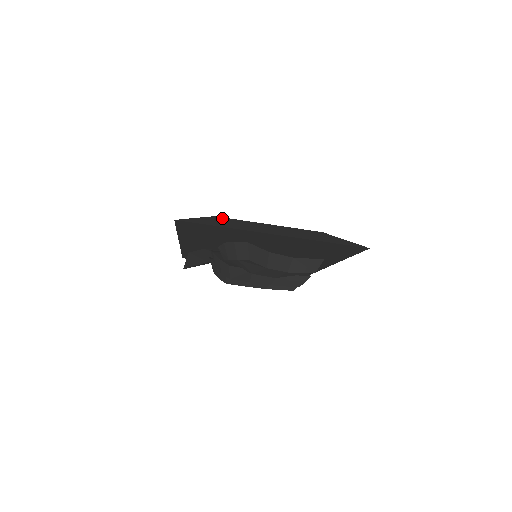
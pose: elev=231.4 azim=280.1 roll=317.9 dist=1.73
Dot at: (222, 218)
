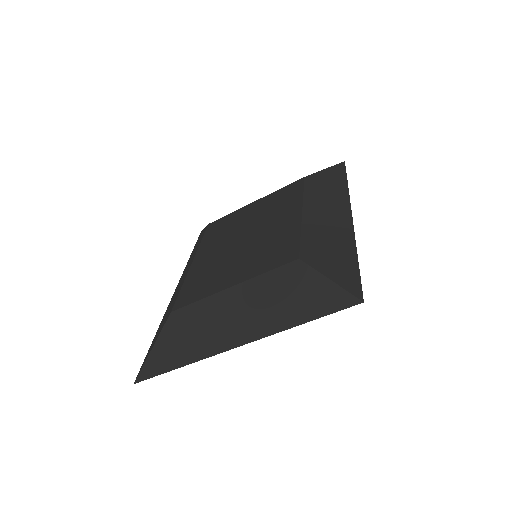
Dot at: (178, 315)
